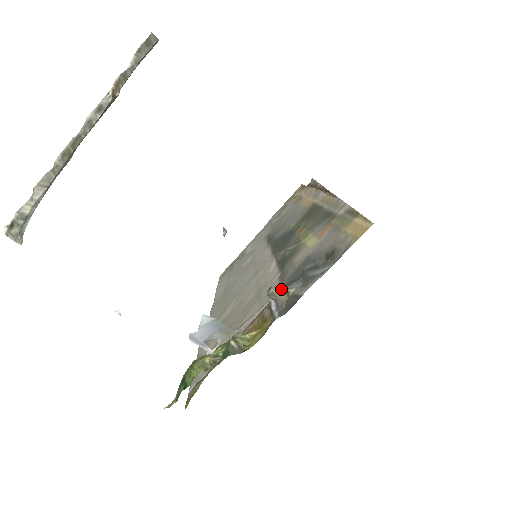
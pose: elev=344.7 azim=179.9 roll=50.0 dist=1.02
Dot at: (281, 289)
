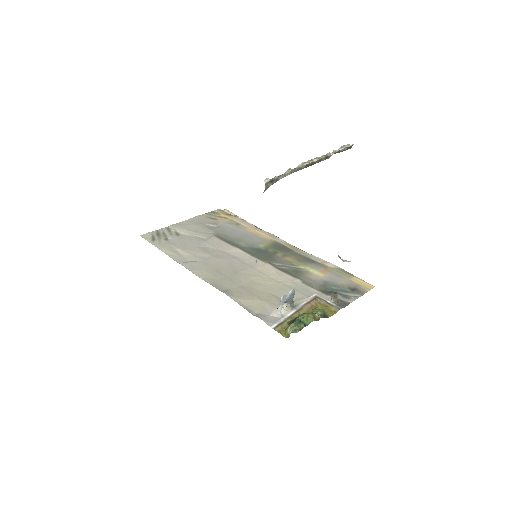
Dot at: (336, 295)
